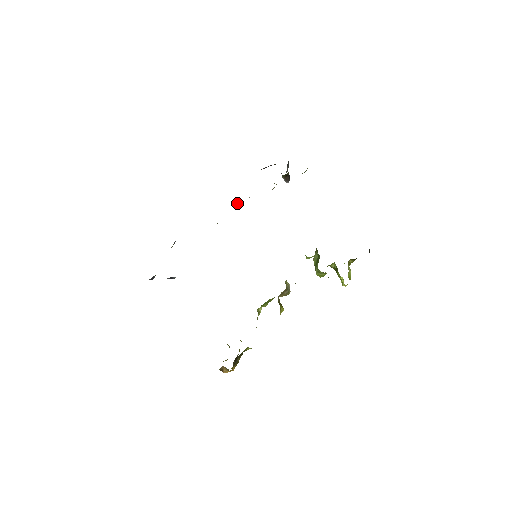
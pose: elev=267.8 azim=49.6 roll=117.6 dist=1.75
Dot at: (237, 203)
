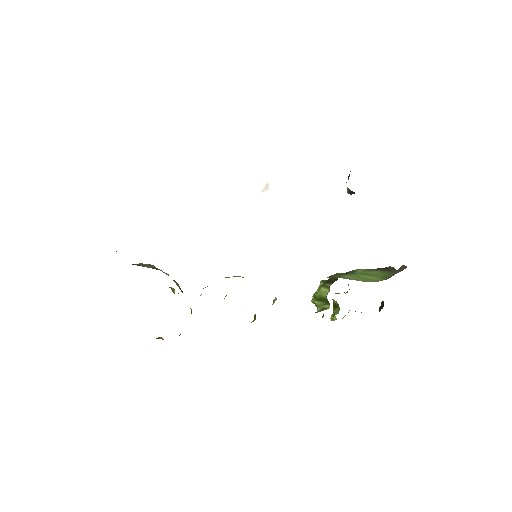
Dot at: (268, 185)
